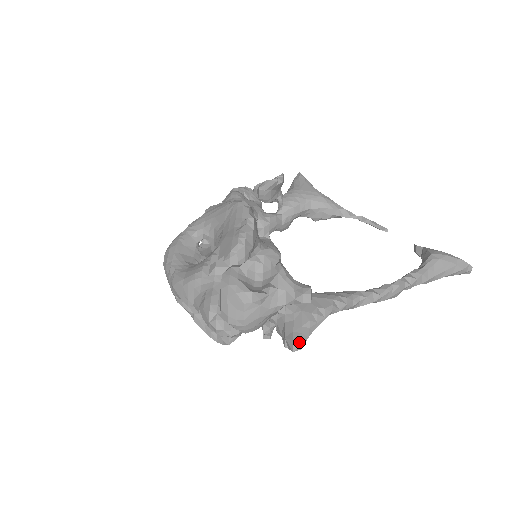
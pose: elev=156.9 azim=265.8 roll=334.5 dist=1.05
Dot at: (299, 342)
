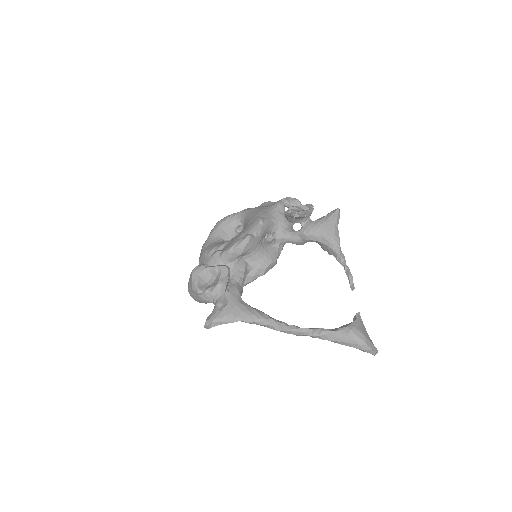
Dot at: (207, 325)
